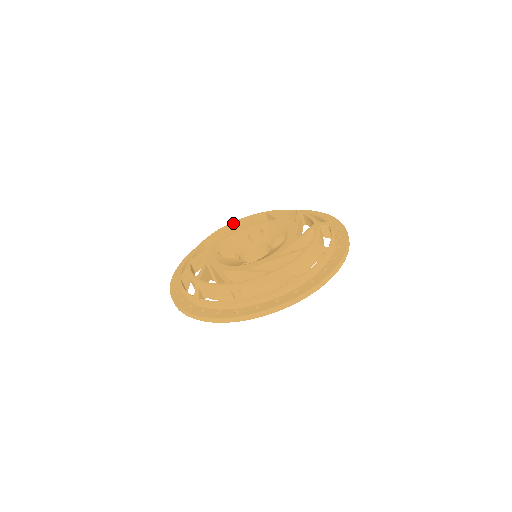
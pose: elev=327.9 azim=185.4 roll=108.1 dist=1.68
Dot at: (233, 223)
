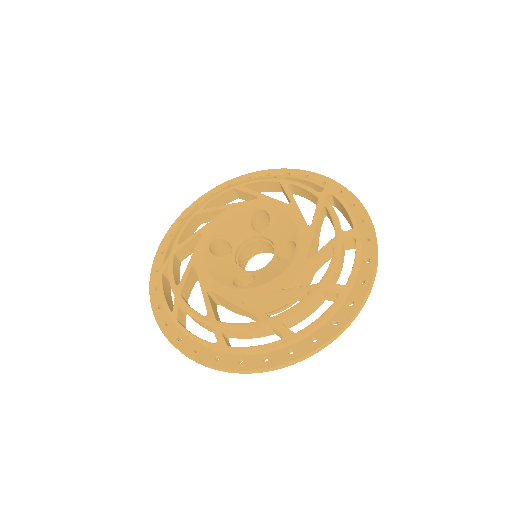
Dot at: (235, 189)
